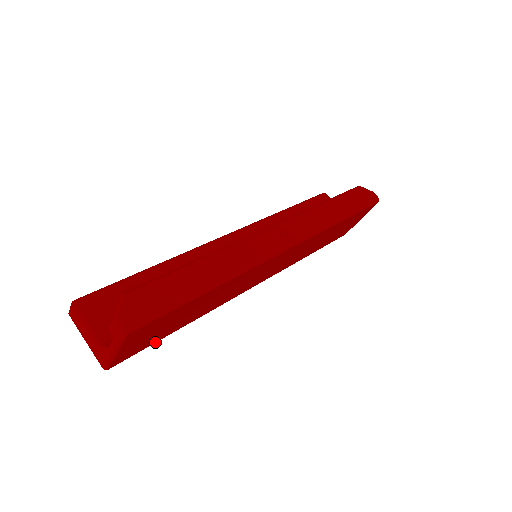
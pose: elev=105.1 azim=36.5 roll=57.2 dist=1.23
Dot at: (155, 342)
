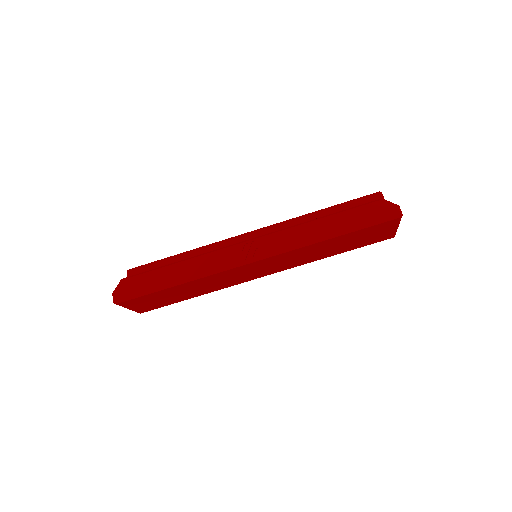
Dot at: (172, 303)
